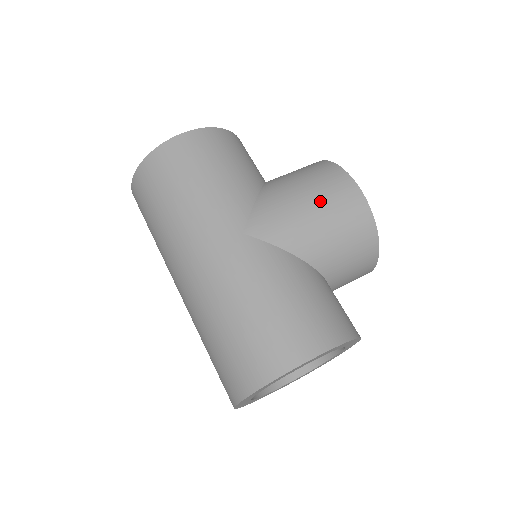
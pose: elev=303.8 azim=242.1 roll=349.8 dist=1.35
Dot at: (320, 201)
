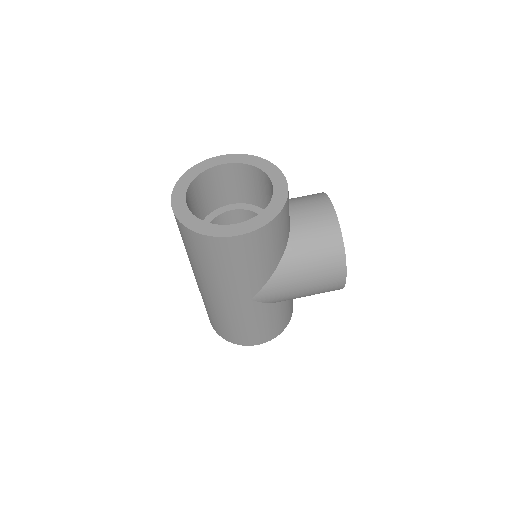
Dot at: (313, 287)
